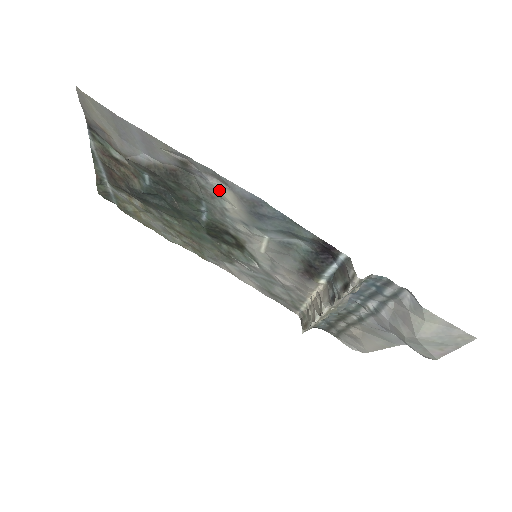
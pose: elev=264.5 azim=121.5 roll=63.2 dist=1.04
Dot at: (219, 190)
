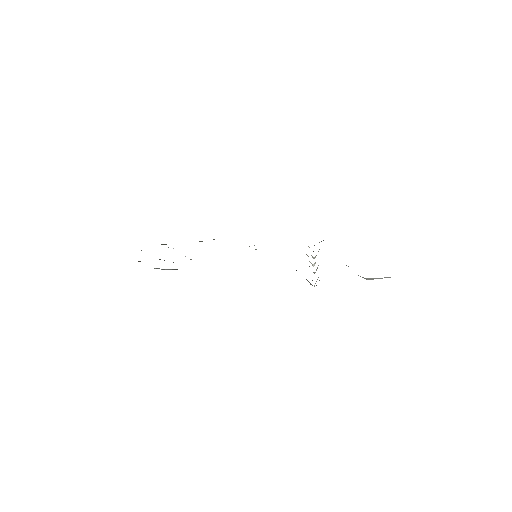
Dot at: occluded
